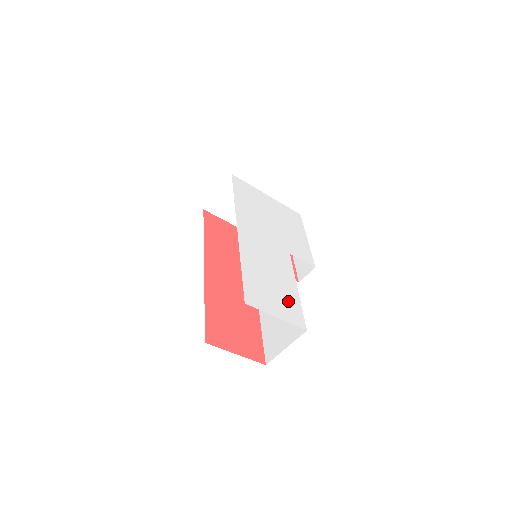
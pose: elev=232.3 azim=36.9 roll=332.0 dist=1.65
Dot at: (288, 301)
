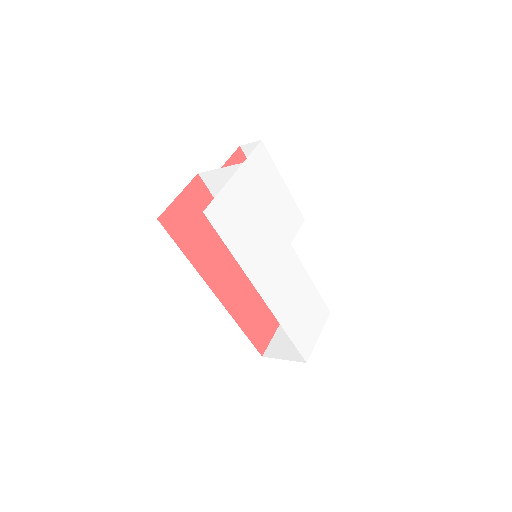
Dot at: (315, 307)
